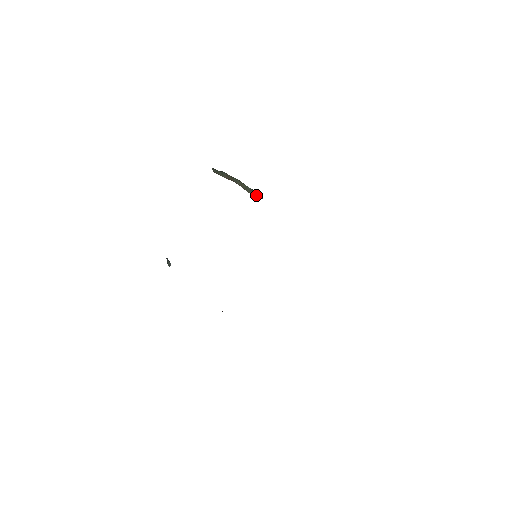
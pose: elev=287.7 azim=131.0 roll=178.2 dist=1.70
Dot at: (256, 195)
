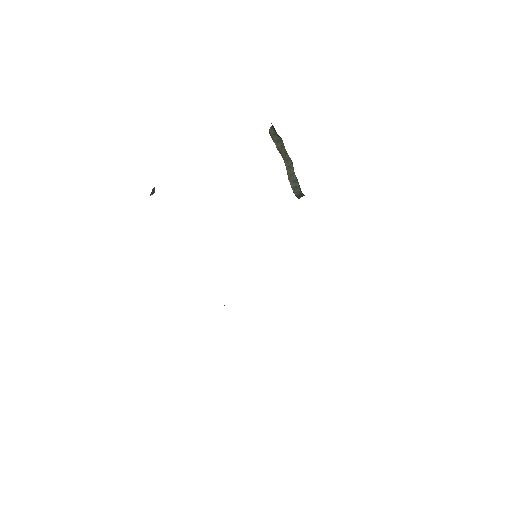
Dot at: (296, 190)
